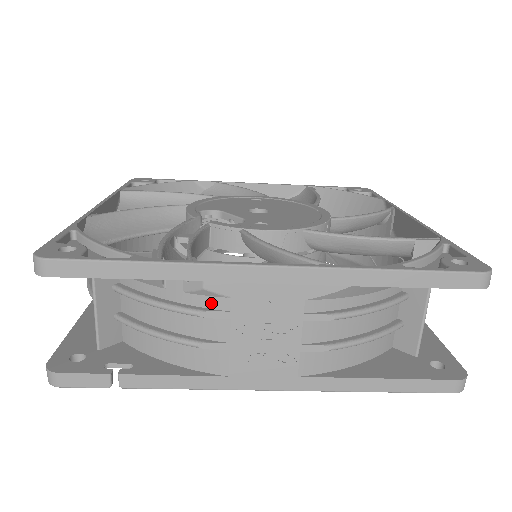
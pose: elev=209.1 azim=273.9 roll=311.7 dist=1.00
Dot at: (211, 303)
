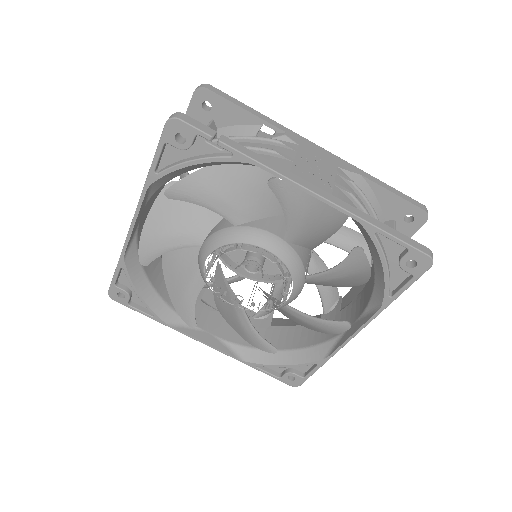
Dot at: (286, 144)
